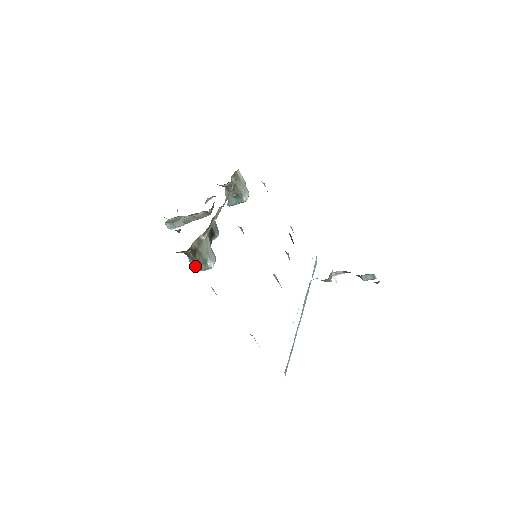
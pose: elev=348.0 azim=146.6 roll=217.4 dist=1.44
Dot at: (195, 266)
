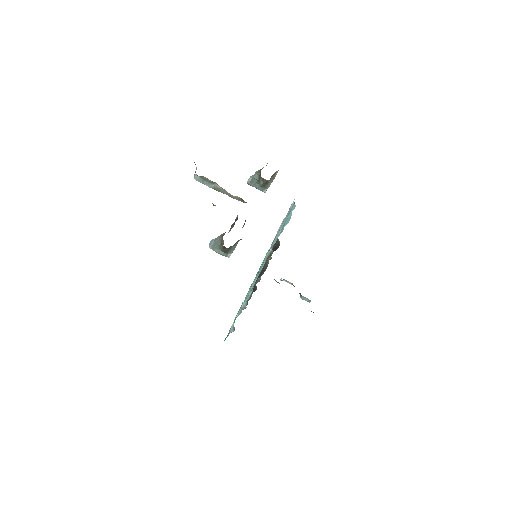
Dot at: (216, 248)
